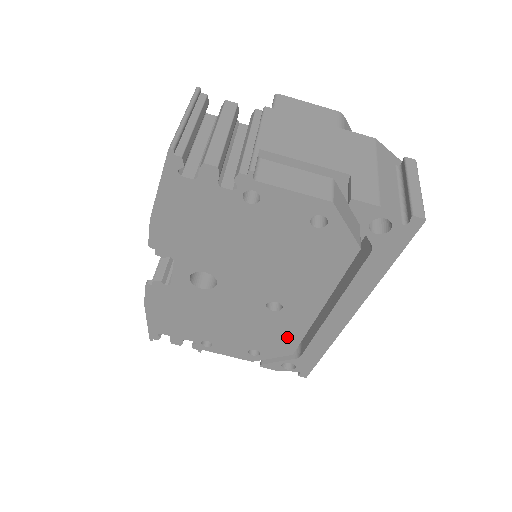
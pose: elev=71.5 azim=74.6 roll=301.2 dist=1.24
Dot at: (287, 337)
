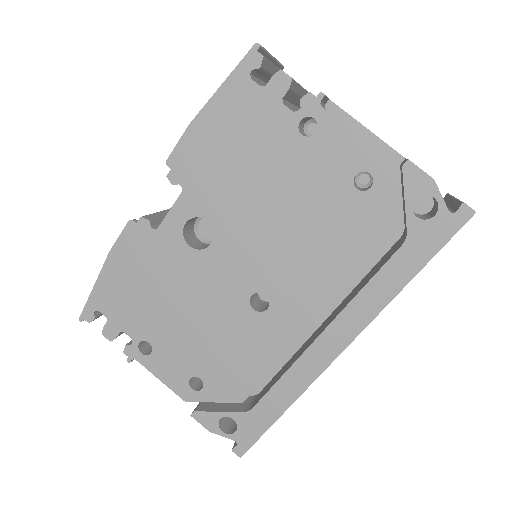
Dot at: (250, 365)
